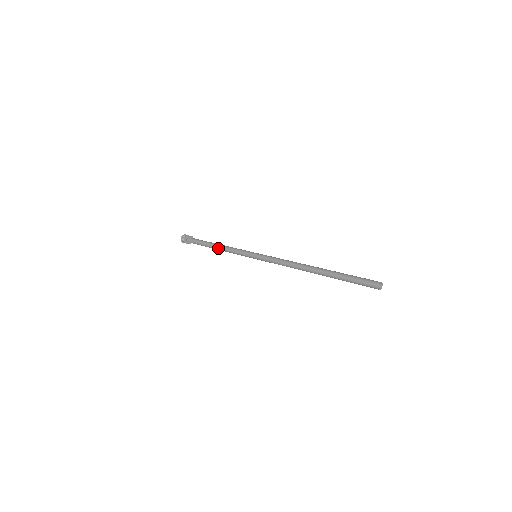
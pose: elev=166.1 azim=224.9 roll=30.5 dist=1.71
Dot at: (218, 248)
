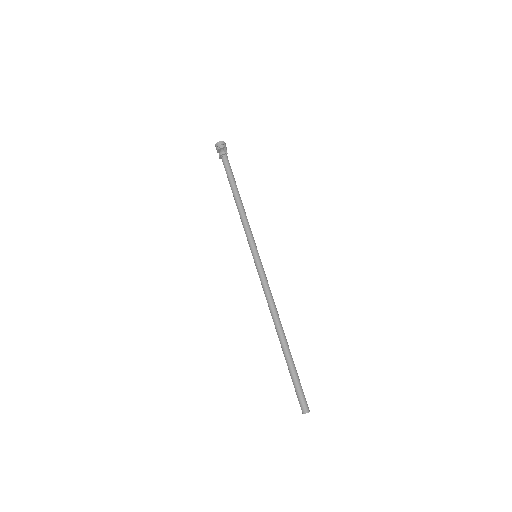
Dot at: (236, 203)
